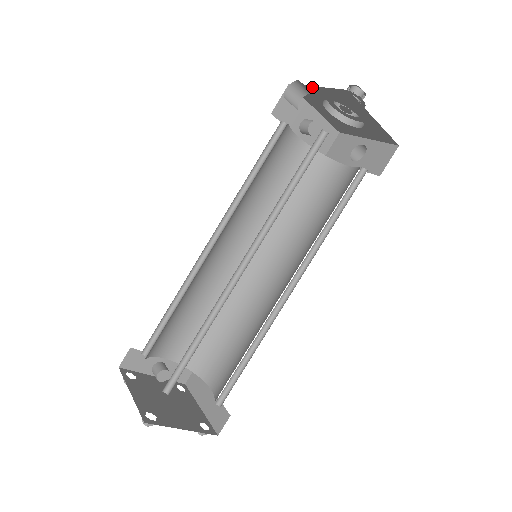
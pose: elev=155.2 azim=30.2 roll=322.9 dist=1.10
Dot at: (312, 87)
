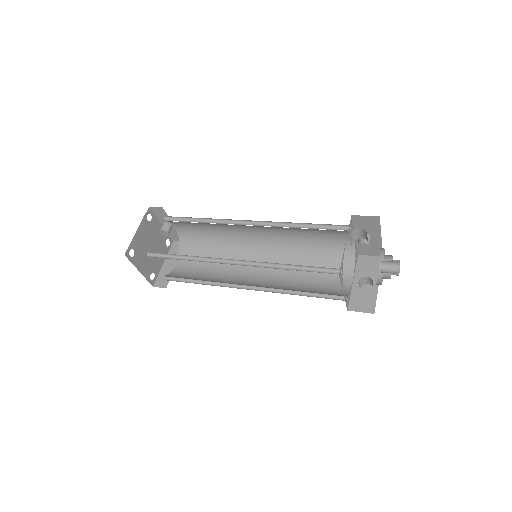
Dot at: occluded
